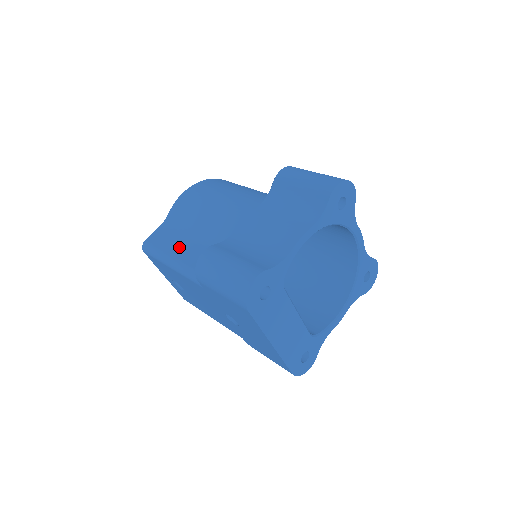
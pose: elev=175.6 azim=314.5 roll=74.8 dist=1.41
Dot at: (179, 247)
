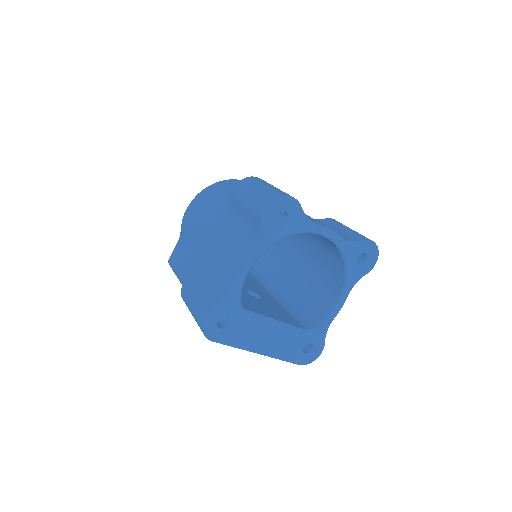
Dot at: (185, 268)
